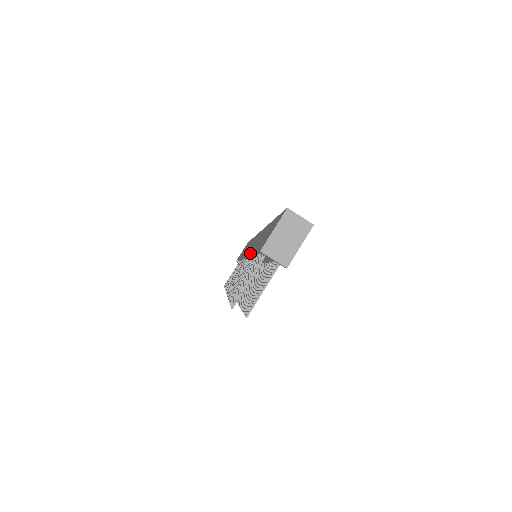
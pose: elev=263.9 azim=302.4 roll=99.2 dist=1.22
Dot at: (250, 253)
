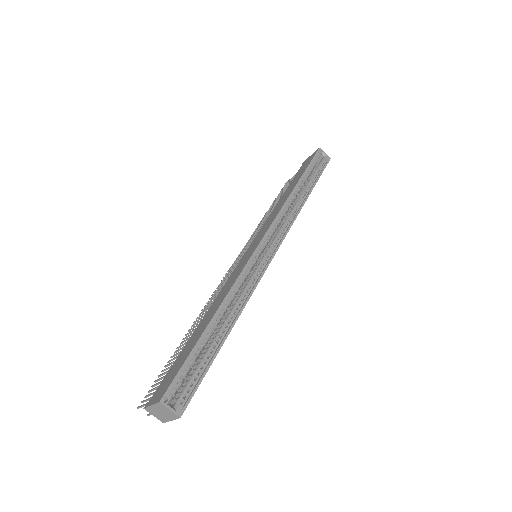
Dot at: (207, 311)
